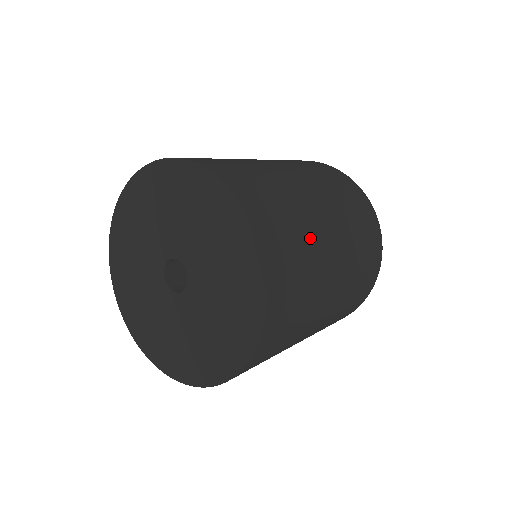
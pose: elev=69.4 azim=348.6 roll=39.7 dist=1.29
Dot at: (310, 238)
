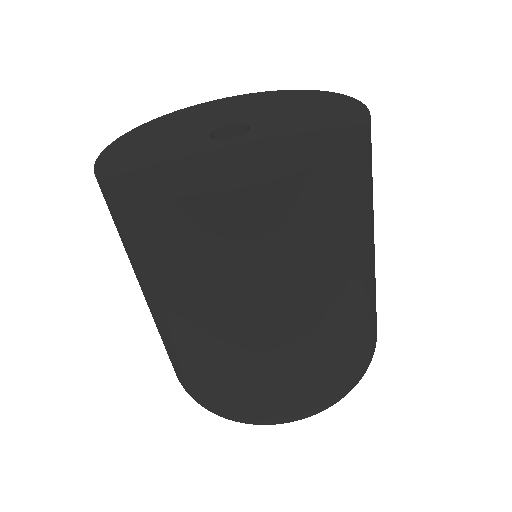
Dot at: (360, 235)
